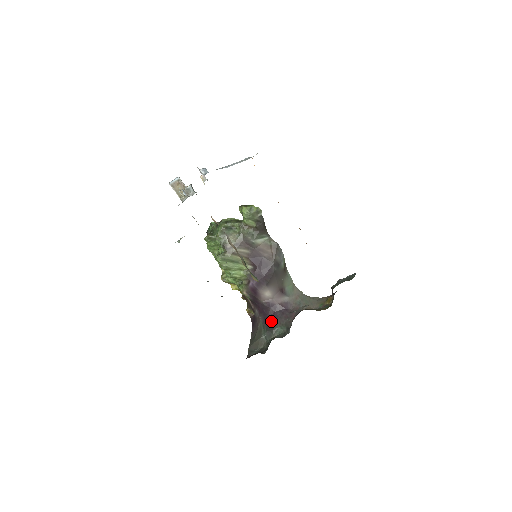
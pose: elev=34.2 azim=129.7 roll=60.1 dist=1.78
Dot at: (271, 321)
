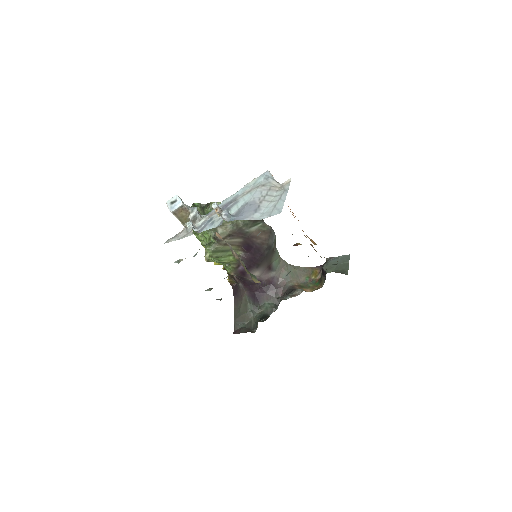
Dot at: (258, 296)
